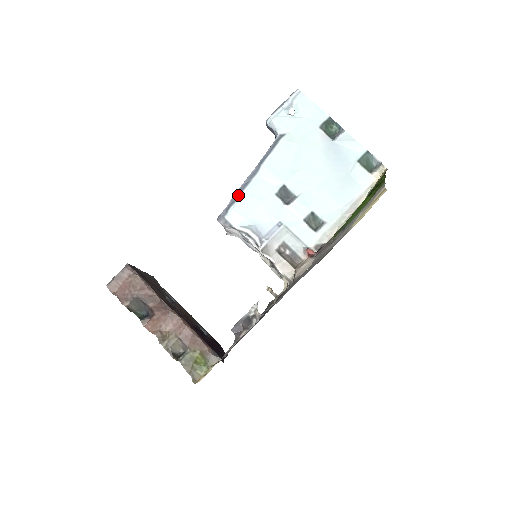
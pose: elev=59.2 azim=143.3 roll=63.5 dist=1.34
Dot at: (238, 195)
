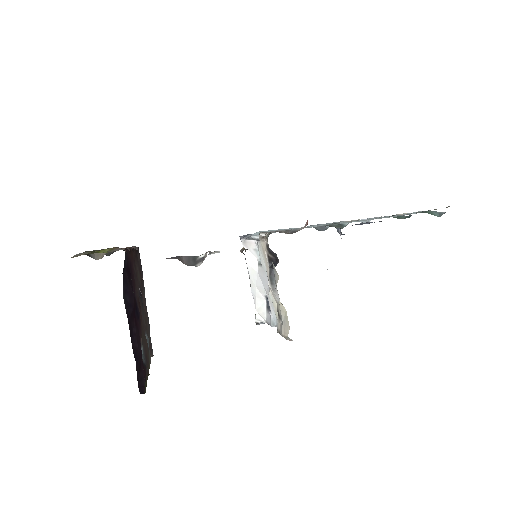
Dot at: occluded
